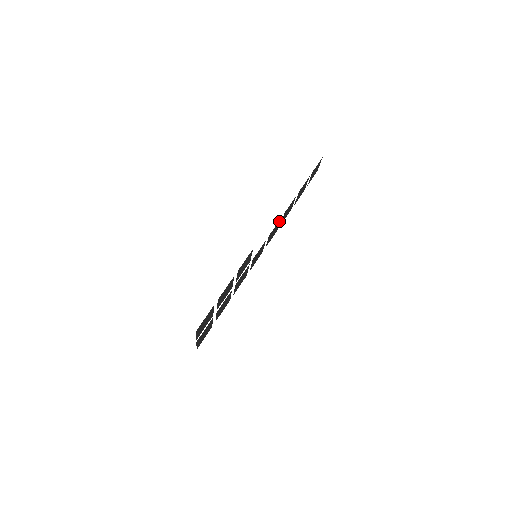
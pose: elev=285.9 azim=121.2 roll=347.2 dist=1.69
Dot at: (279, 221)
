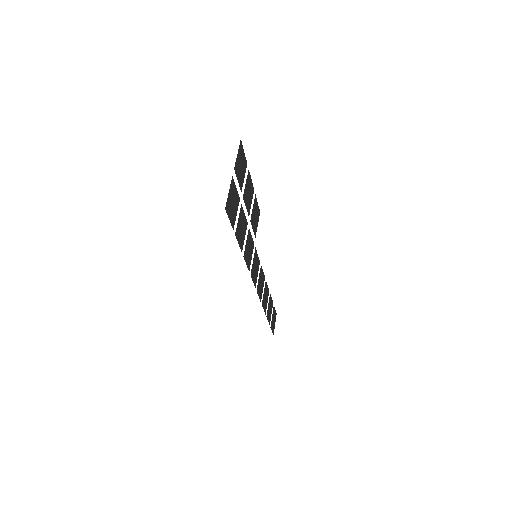
Dot at: (263, 280)
